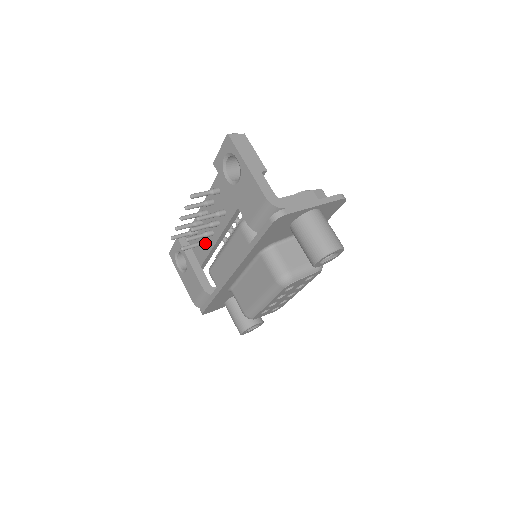
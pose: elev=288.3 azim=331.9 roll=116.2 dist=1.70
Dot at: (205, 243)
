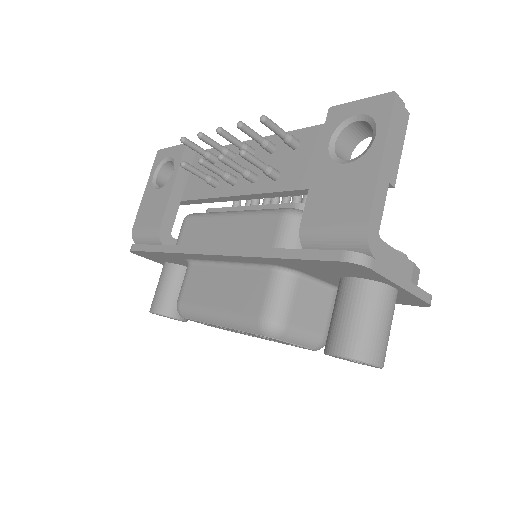
Dot at: (214, 183)
